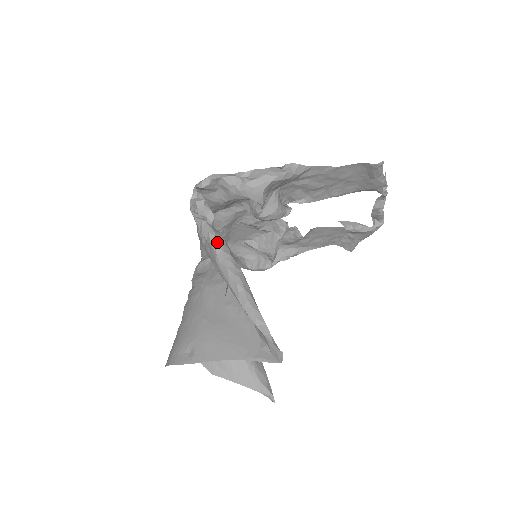
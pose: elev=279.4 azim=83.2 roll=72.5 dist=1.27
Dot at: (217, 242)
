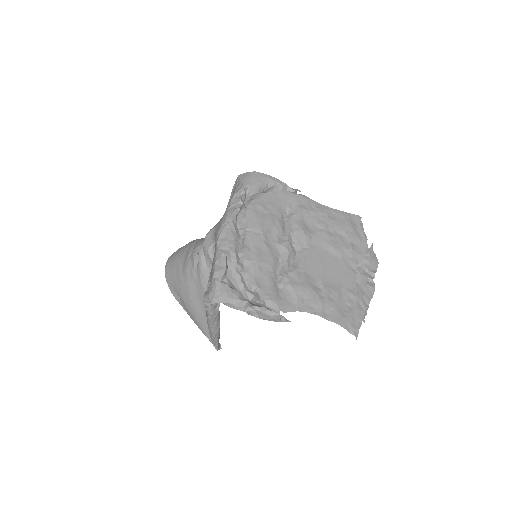
Dot at: (211, 319)
